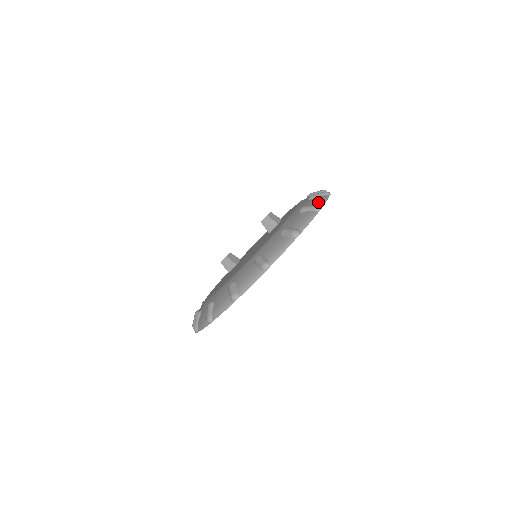
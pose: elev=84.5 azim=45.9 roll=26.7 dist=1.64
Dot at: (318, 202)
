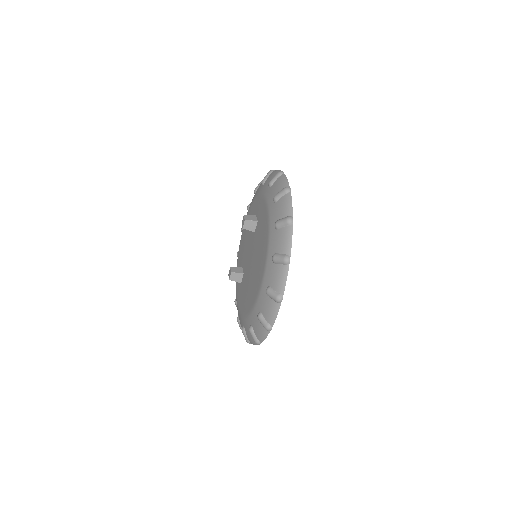
Dot at: (282, 185)
